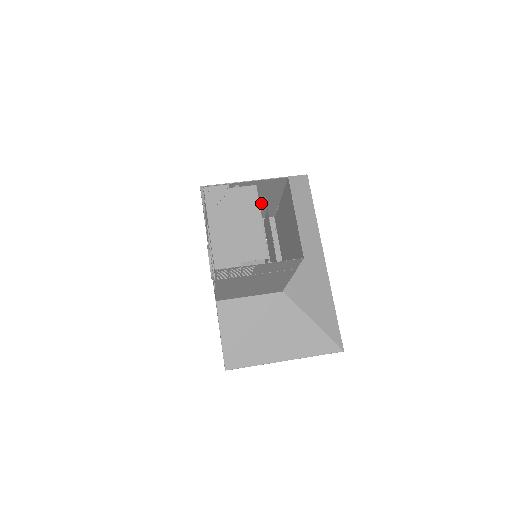
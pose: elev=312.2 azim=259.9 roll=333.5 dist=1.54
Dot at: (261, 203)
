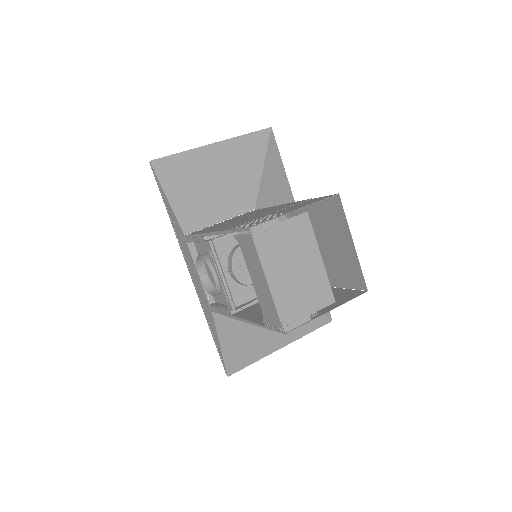
Dot at: (279, 208)
